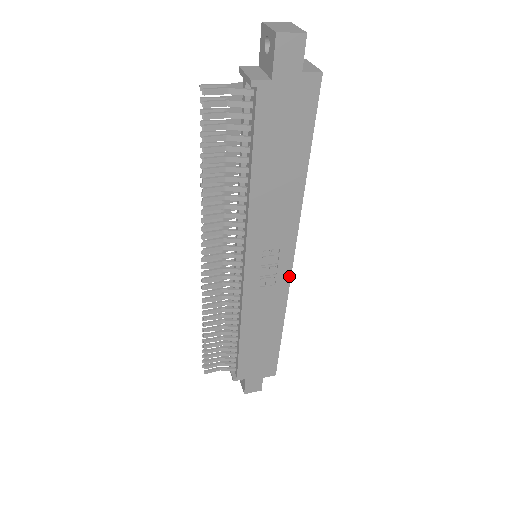
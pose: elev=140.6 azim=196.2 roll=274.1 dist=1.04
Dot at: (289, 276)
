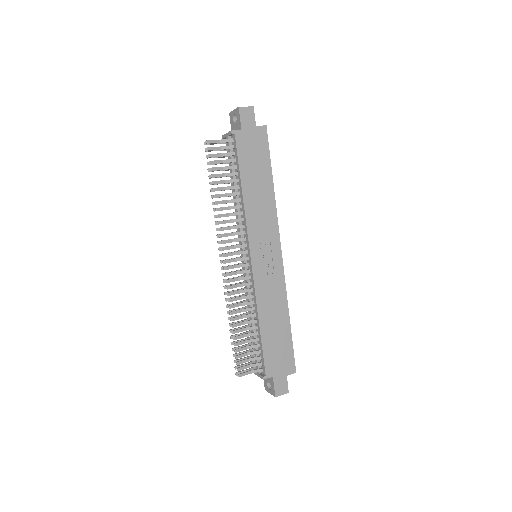
Dot at: (282, 265)
